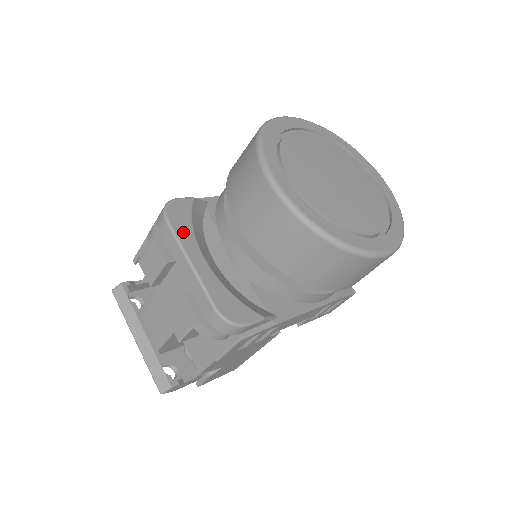
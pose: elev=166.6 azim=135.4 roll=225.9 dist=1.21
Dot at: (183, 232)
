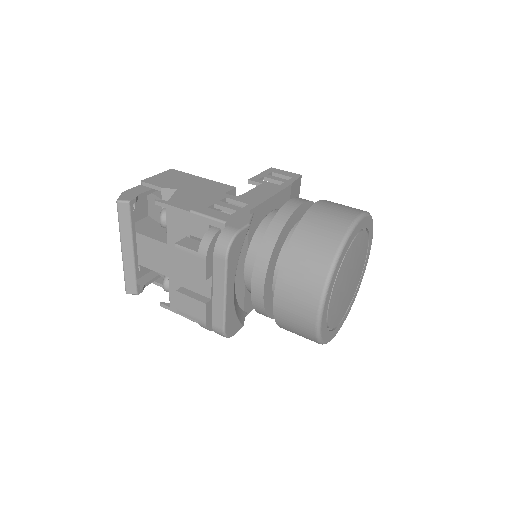
Dot at: (232, 268)
